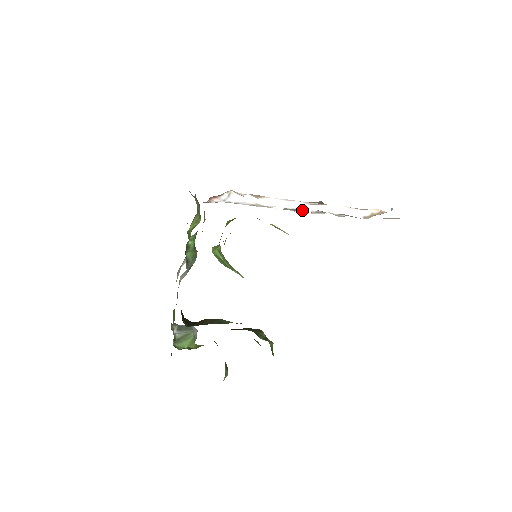
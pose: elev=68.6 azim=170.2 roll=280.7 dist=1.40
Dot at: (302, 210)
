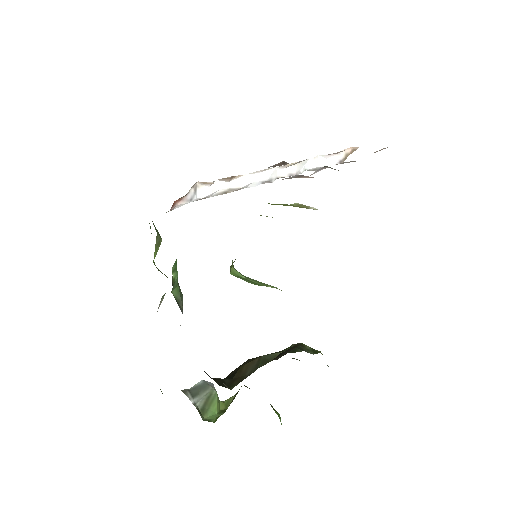
Dot at: (277, 178)
